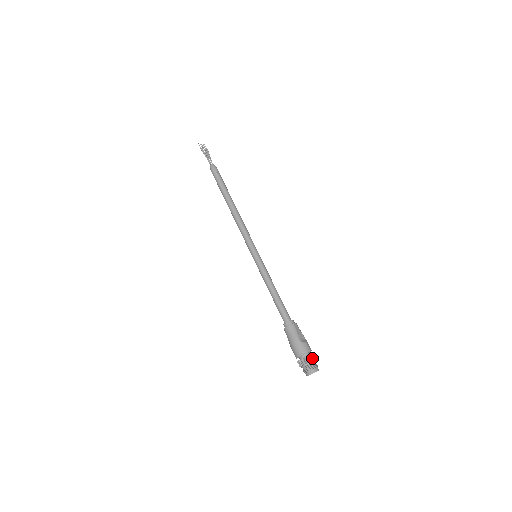
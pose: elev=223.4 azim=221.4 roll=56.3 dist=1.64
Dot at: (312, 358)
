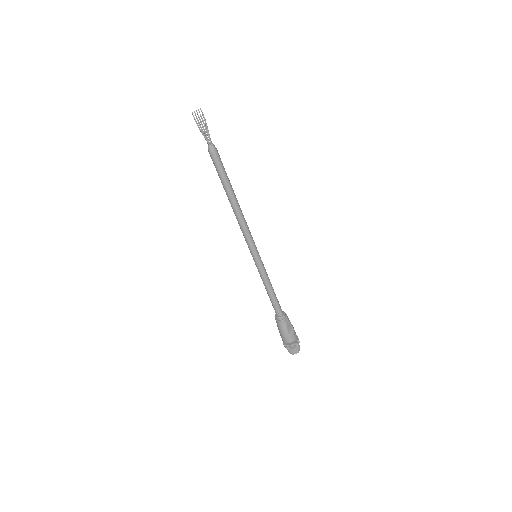
Dot at: (296, 346)
